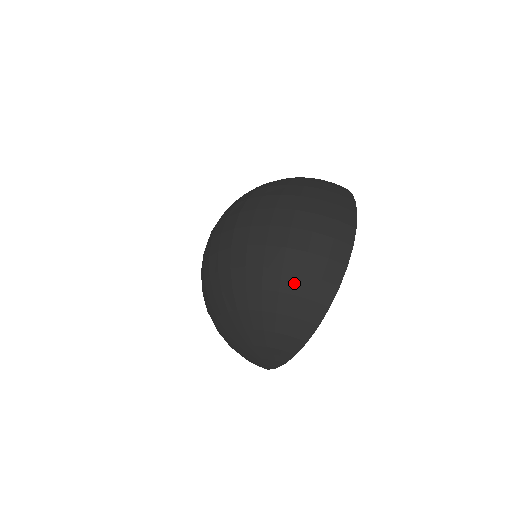
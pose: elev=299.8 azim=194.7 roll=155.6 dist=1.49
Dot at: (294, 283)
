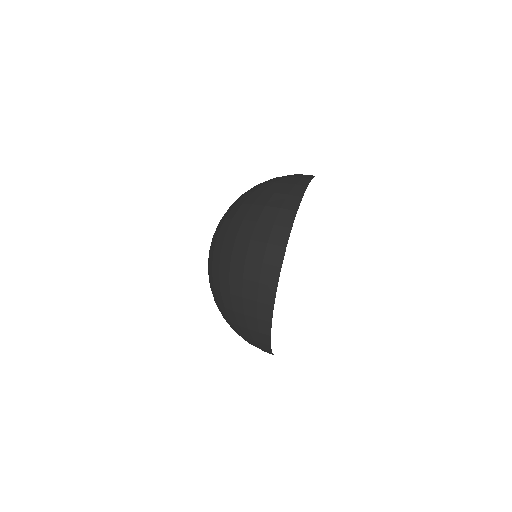
Dot at: (240, 305)
